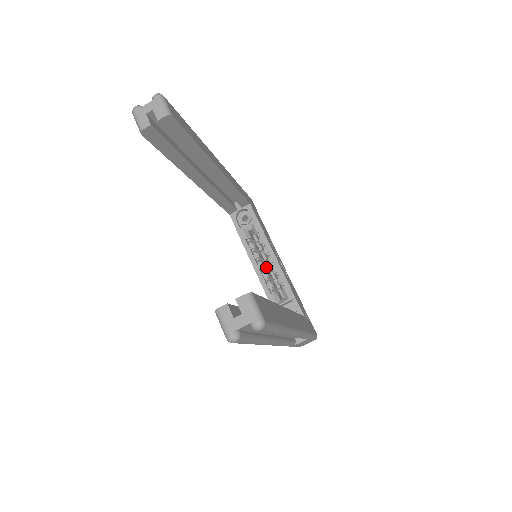
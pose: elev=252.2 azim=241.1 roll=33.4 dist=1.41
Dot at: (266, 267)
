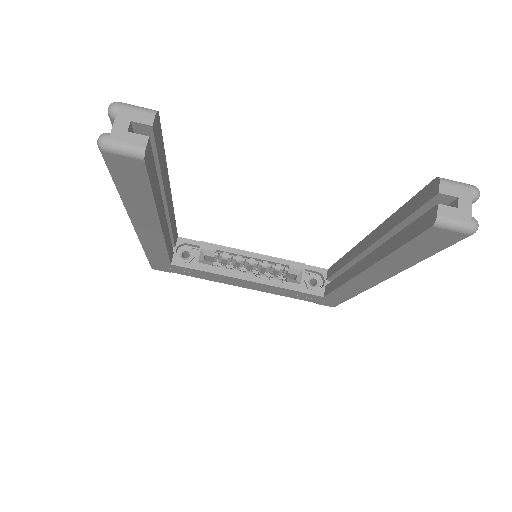
Dot at: occluded
